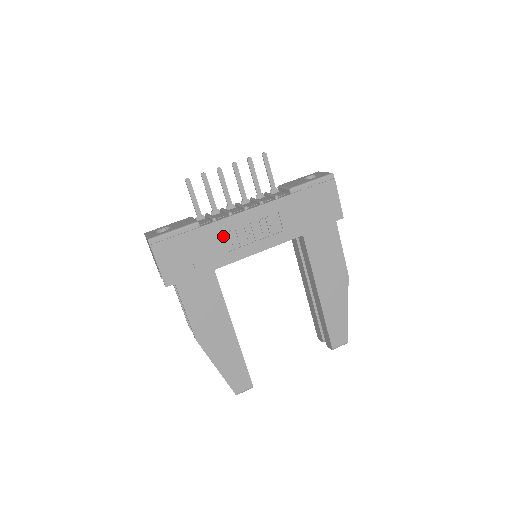
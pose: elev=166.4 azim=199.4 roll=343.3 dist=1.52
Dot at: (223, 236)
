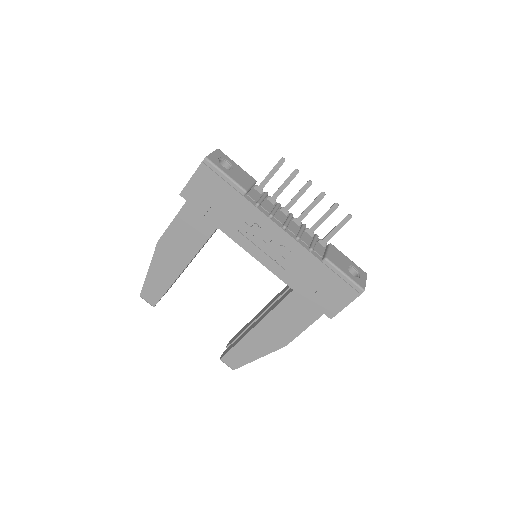
Dot at: (249, 220)
